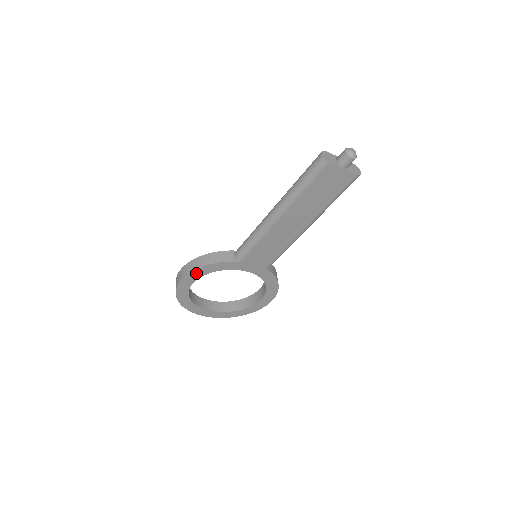
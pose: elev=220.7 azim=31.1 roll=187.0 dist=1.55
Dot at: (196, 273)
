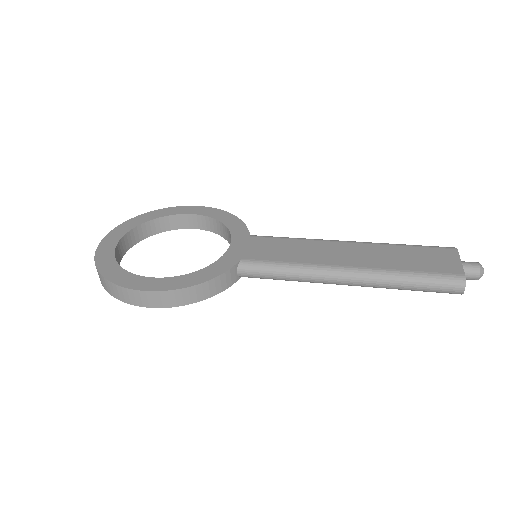
Dot at: occluded
